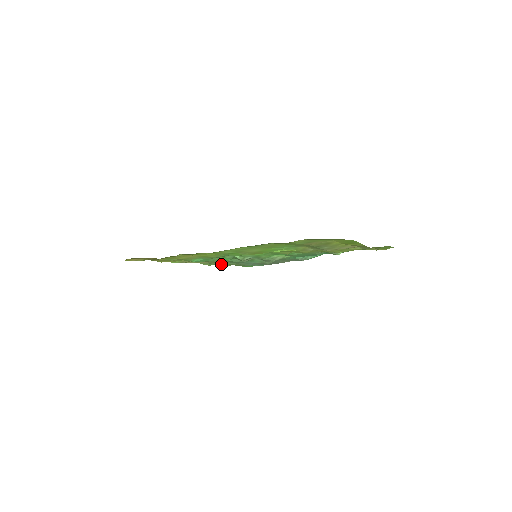
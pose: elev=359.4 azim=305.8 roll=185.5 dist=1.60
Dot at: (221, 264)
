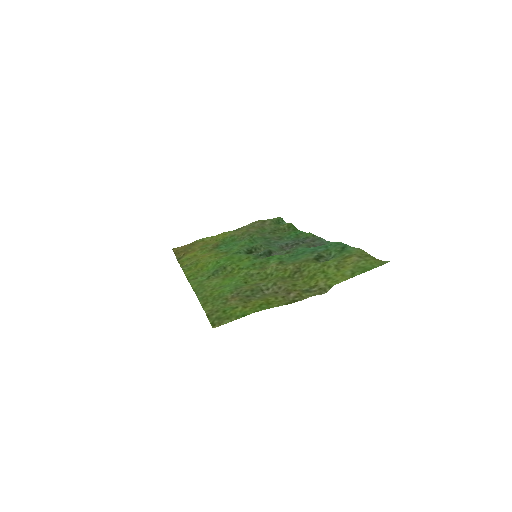
Dot at: (276, 225)
